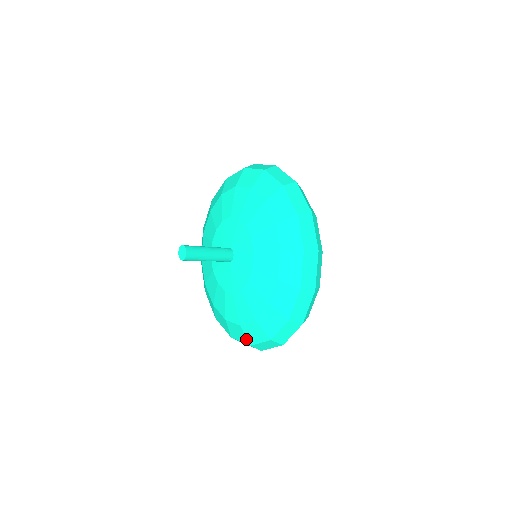
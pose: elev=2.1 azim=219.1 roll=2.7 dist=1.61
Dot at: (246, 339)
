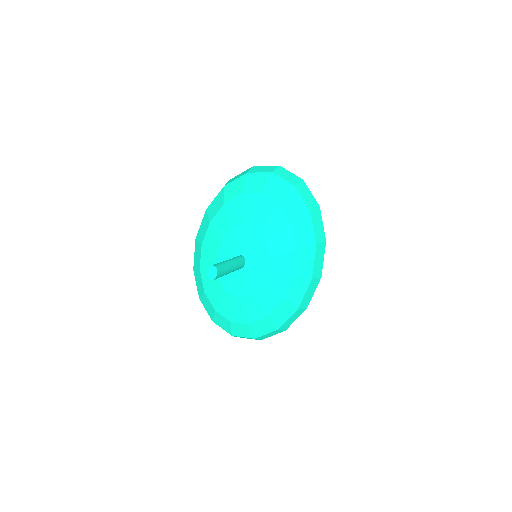
Dot at: (230, 331)
